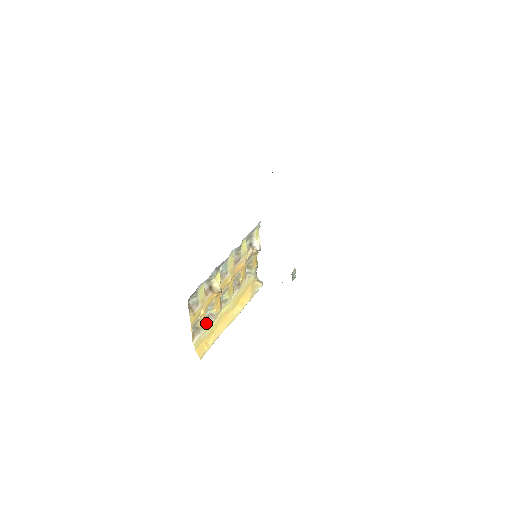
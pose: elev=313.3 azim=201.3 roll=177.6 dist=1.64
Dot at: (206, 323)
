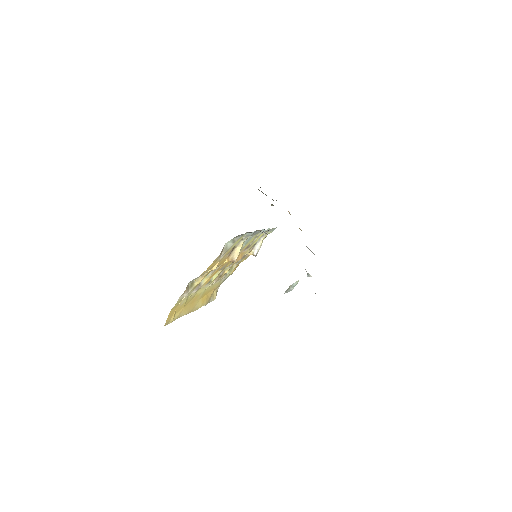
Dot at: (194, 288)
